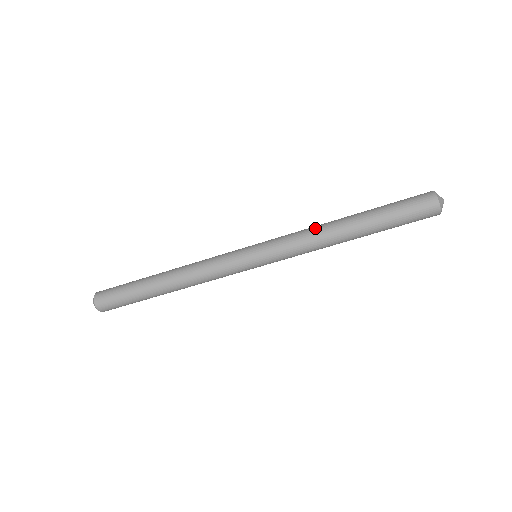
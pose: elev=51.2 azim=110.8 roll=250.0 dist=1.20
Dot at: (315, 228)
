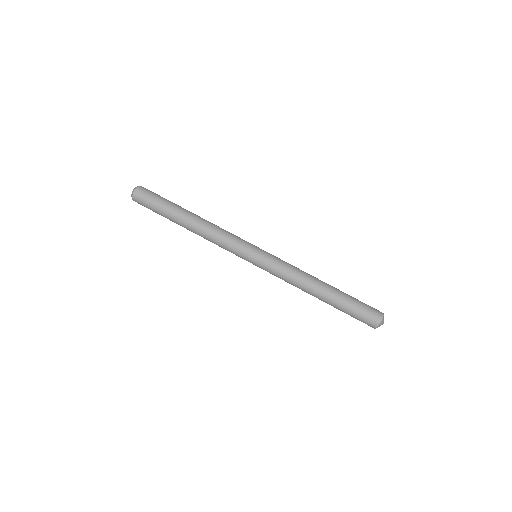
Dot at: (304, 272)
